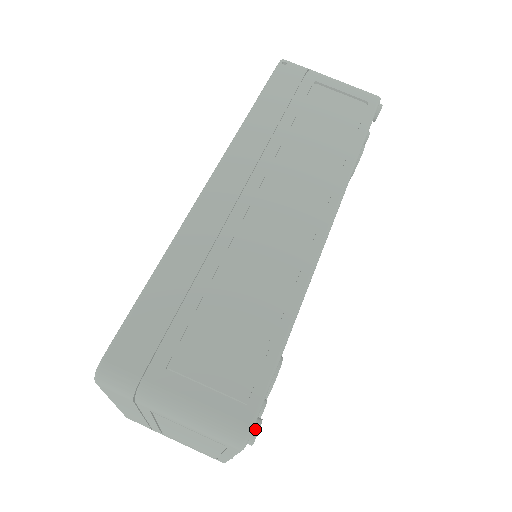
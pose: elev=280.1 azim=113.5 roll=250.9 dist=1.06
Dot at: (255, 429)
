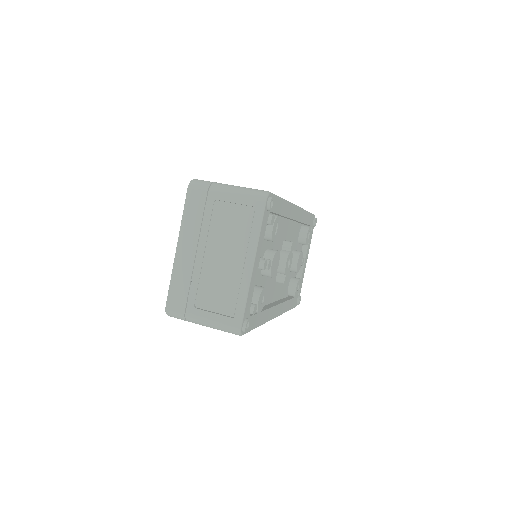
Dot at: (271, 197)
